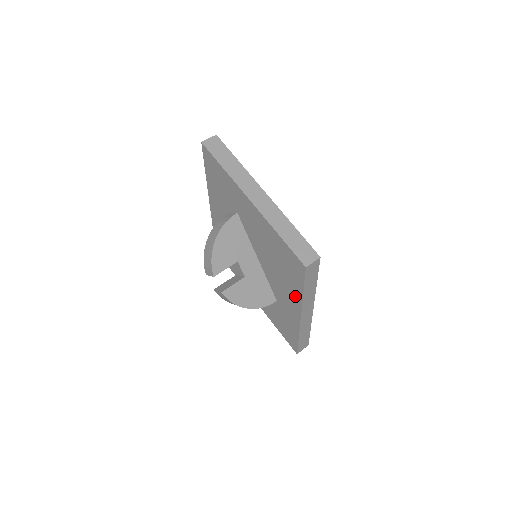
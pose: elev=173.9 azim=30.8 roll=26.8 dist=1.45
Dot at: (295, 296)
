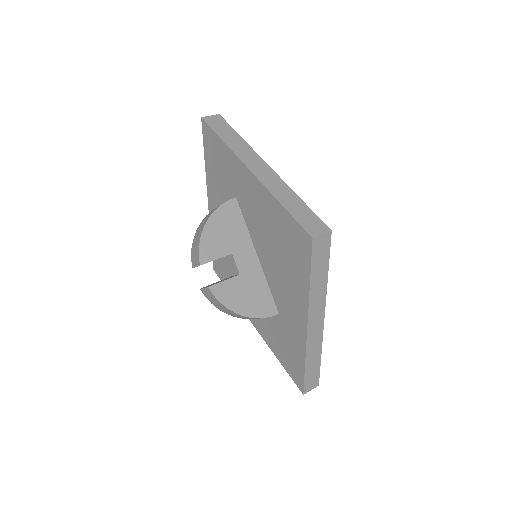
Dot at: (300, 294)
